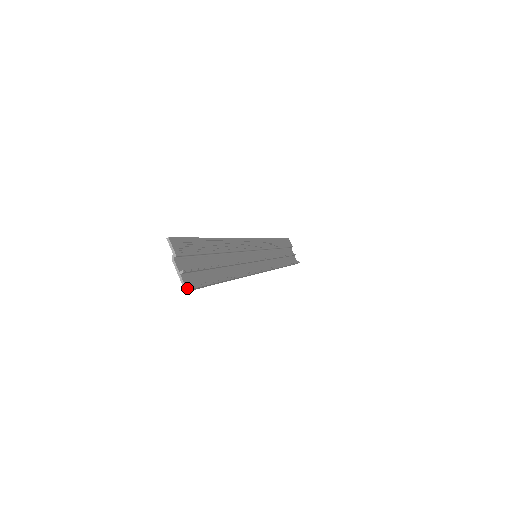
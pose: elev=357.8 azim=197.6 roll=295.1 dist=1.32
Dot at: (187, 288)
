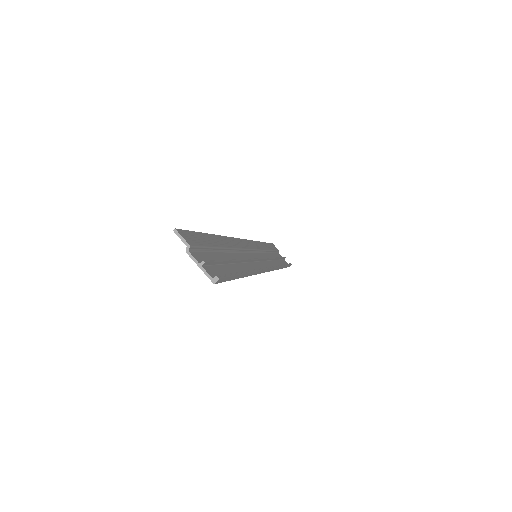
Dot at: (215, 279)
